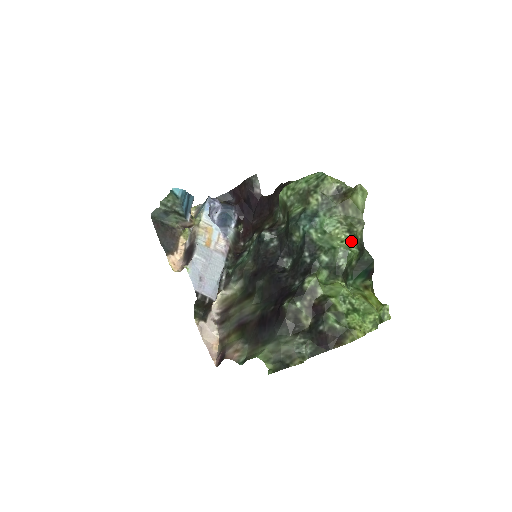
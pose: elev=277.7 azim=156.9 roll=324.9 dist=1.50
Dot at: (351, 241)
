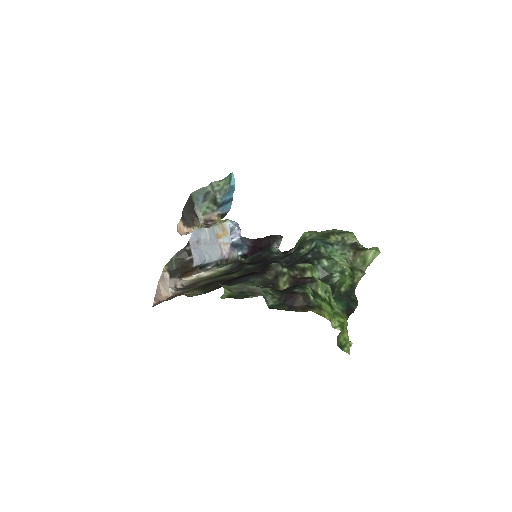
Dot at: (349, 275)
